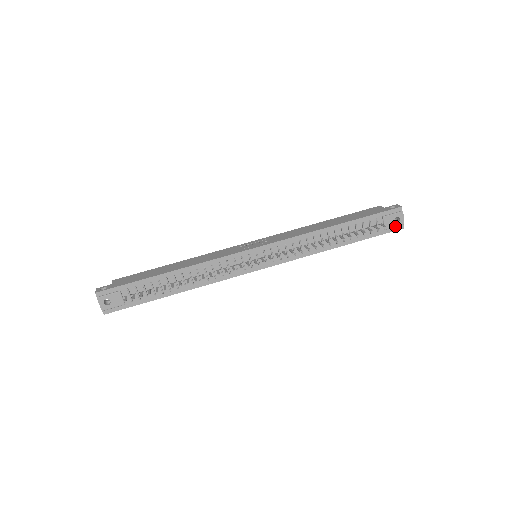
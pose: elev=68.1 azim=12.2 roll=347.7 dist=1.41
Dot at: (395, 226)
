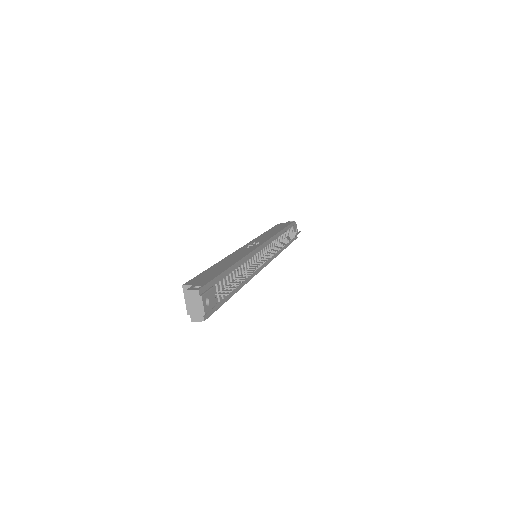
Dot at: (296, 235)
